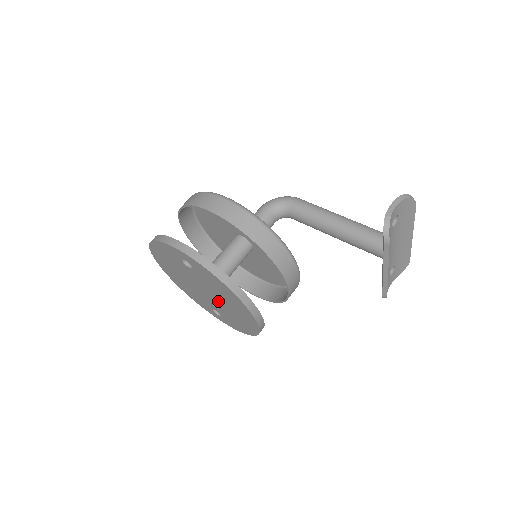
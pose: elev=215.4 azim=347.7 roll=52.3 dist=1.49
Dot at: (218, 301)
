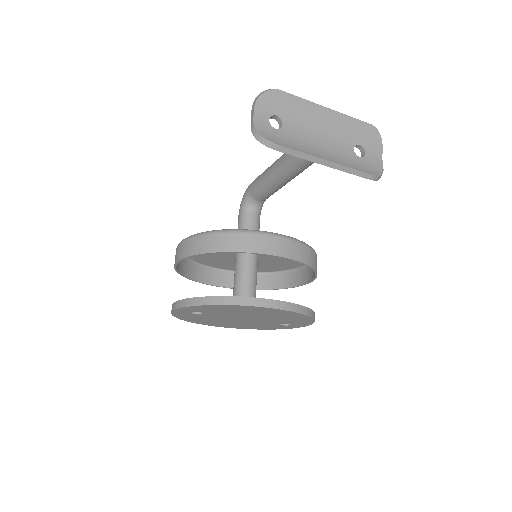
Dot at: (256, 317)
